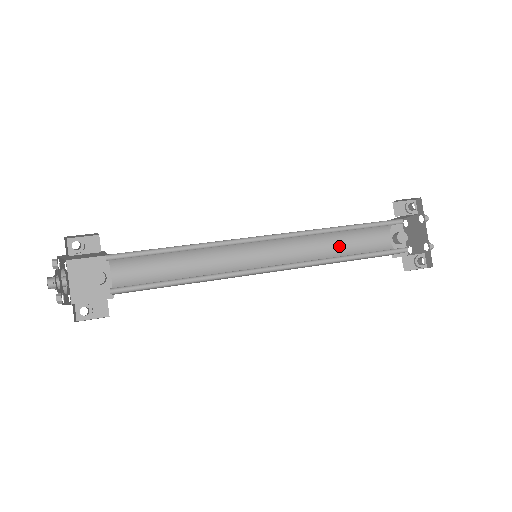
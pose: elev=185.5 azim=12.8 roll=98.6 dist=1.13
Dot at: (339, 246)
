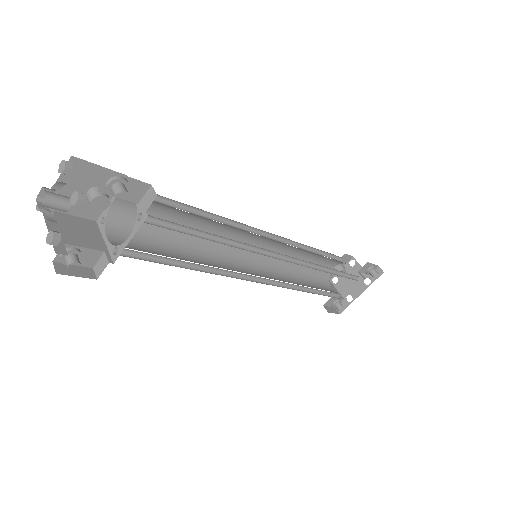
Dot at: (305, 259)
